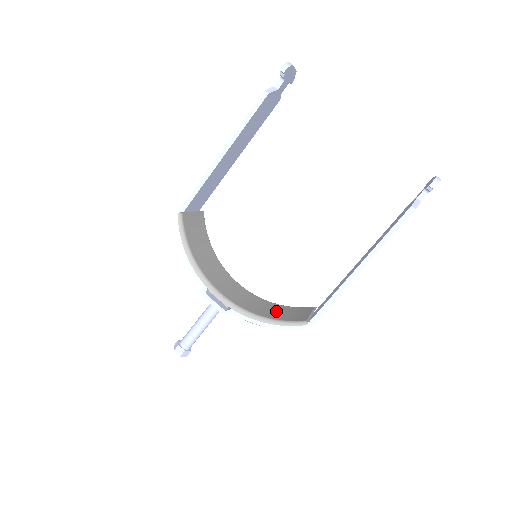
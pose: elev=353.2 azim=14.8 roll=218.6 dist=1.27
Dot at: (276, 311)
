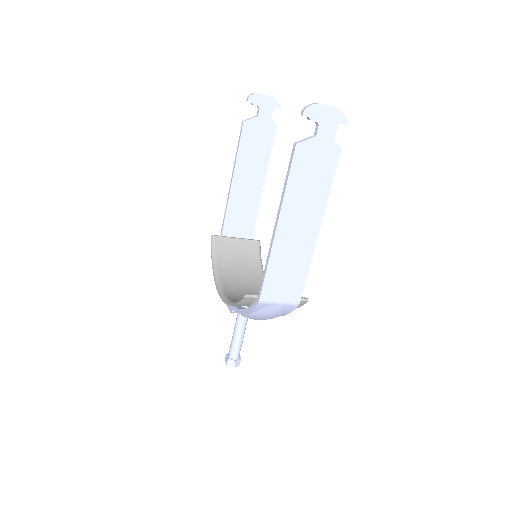
Dot at: occluded
